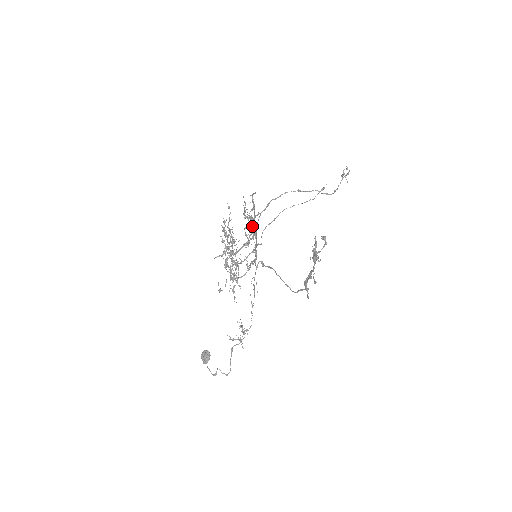
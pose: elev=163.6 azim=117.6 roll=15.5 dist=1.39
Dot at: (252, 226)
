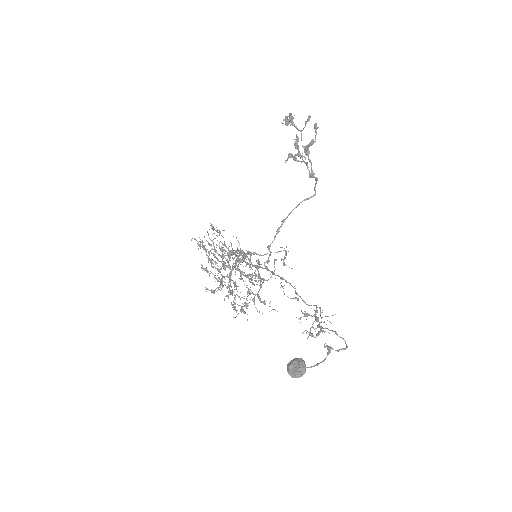
Dot at: occluded
